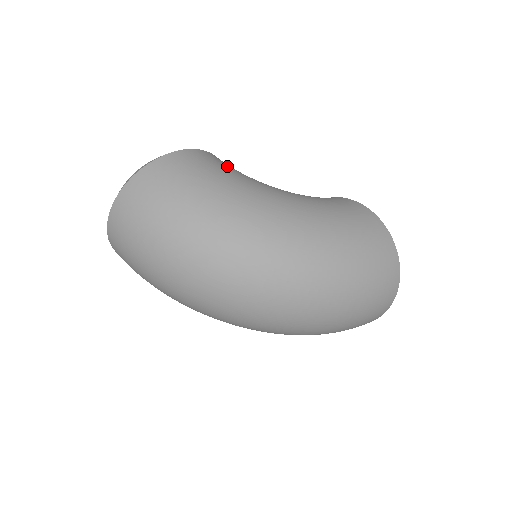
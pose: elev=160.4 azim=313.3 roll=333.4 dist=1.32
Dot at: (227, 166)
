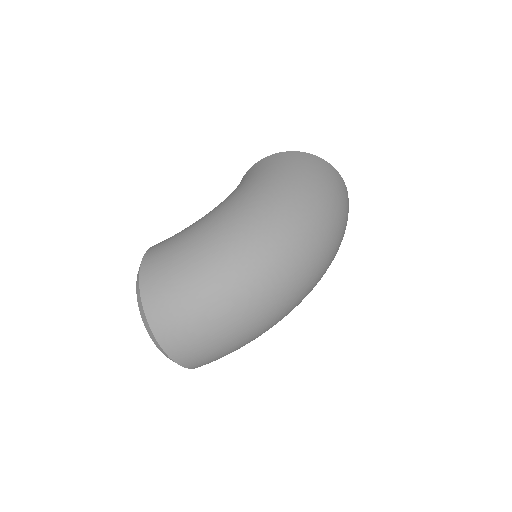
Dot at: (175, 234)
